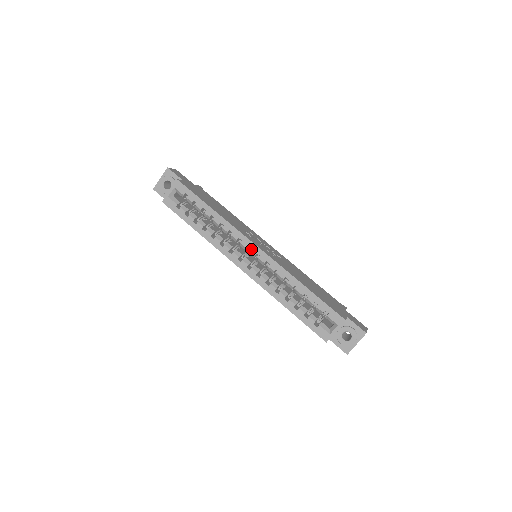
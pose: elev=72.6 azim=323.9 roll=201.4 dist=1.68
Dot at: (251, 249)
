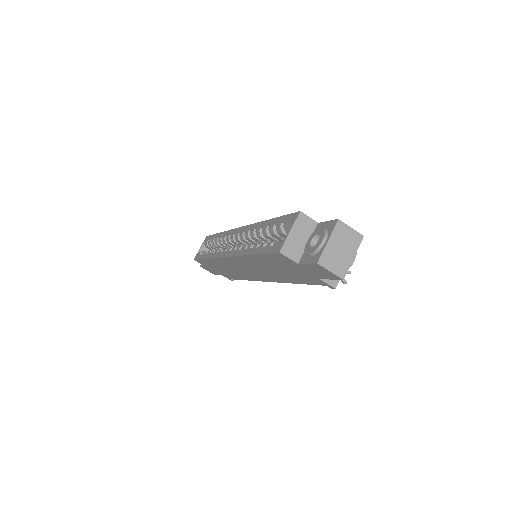
Dot at: (236, 234)
